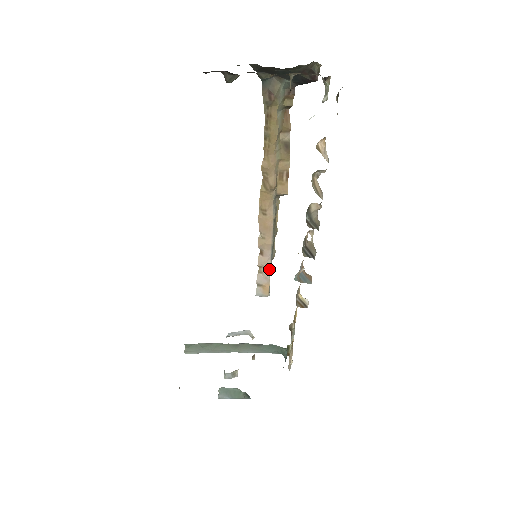
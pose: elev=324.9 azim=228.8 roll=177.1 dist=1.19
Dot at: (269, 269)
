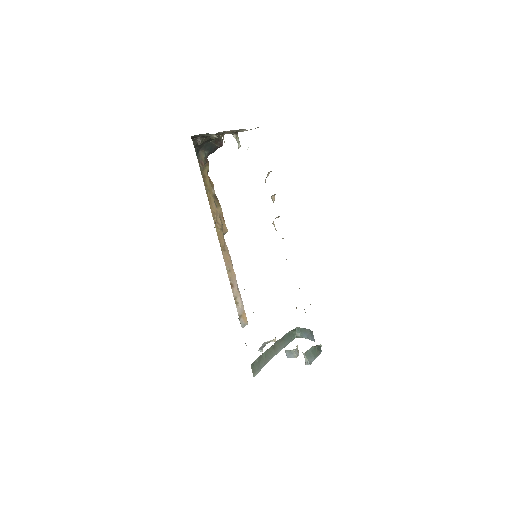
Dot at: (240, 297)
